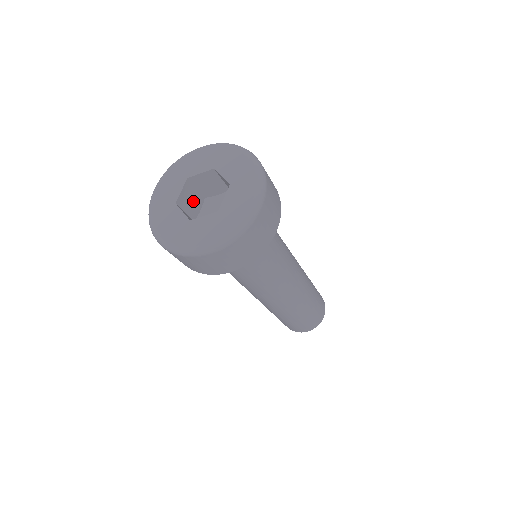
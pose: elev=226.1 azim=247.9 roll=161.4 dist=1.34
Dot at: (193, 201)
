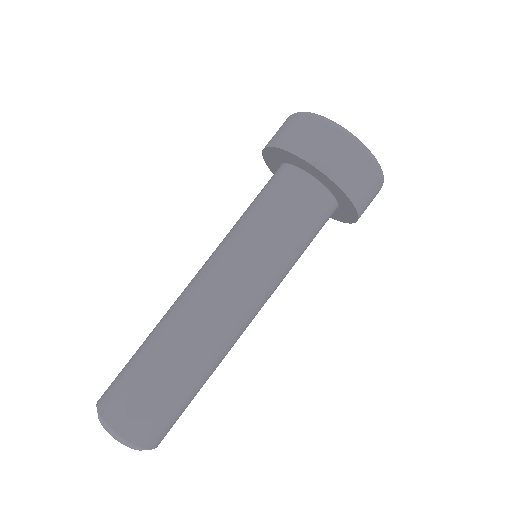
Dot at: occluded
